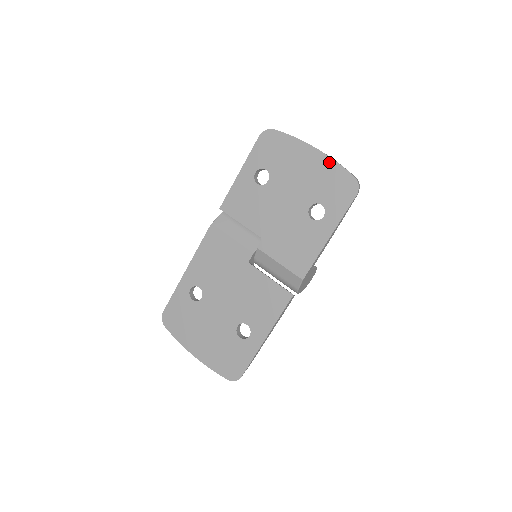
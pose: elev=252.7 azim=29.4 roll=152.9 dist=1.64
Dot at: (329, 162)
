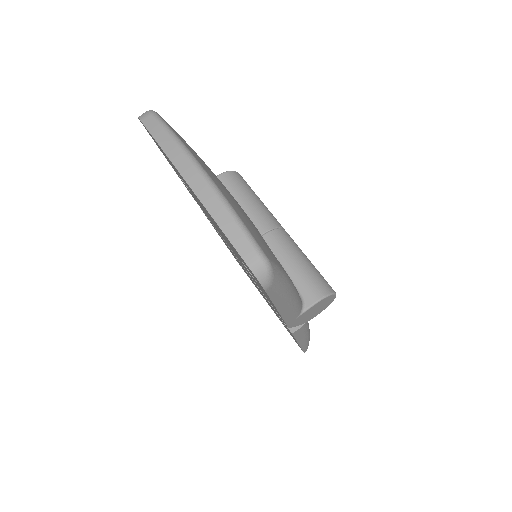
Dot at: occluded
